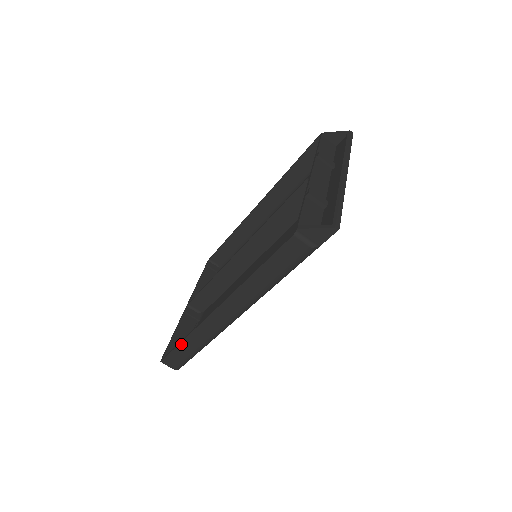
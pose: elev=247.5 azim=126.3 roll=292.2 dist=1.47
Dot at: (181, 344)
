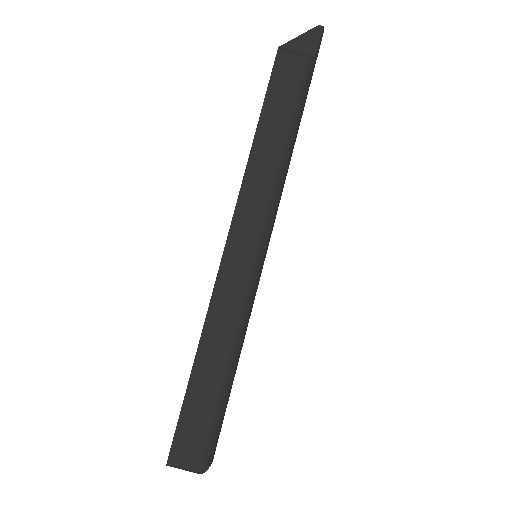
Dot at: (193, 374)
